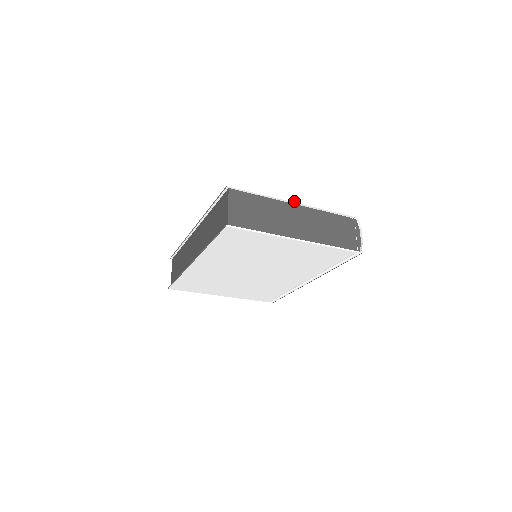
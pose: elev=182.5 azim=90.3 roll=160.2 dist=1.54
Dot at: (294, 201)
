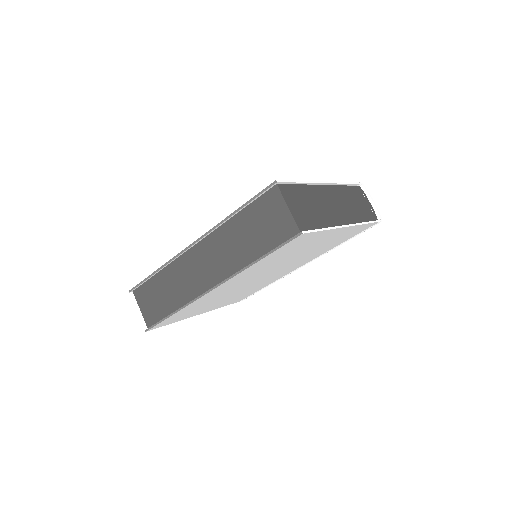
Dot at: (324, 182)
